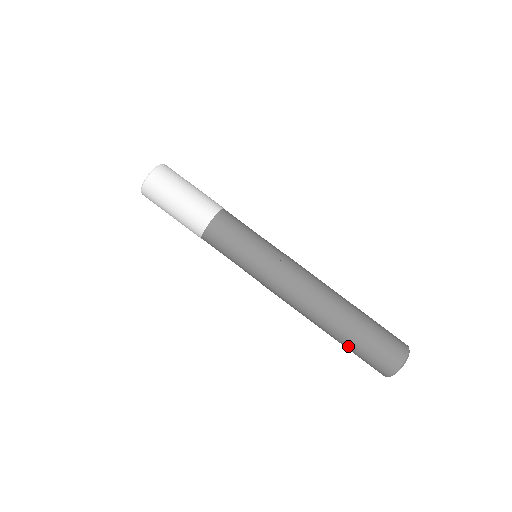
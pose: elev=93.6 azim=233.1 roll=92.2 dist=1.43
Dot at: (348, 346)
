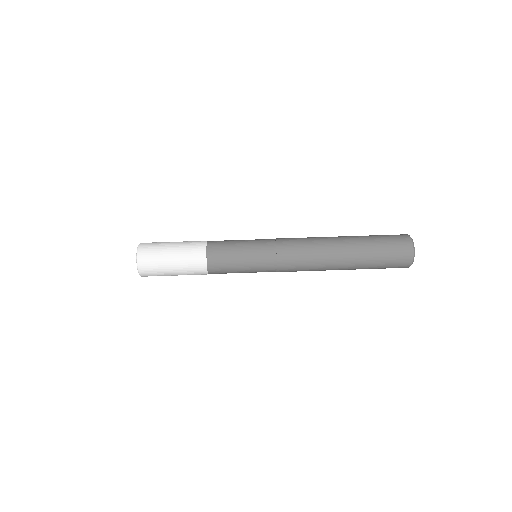
Dot at: (367, 268)
